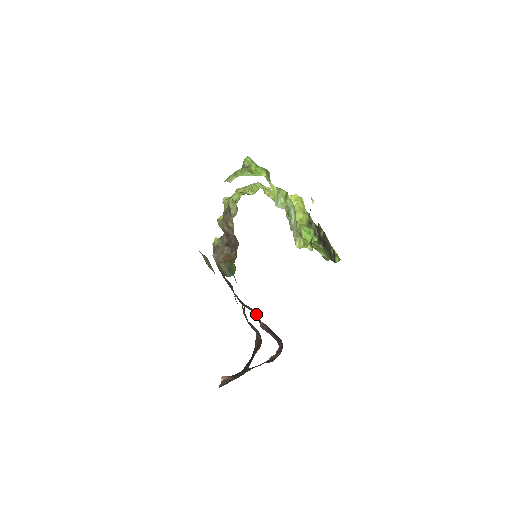
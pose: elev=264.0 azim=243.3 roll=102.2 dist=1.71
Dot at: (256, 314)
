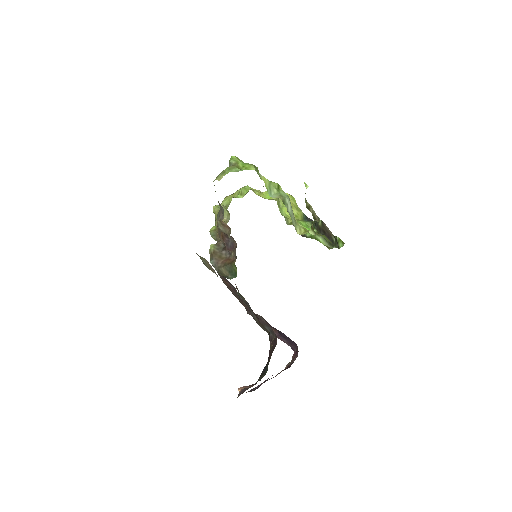
Dot at: (264, 321)
